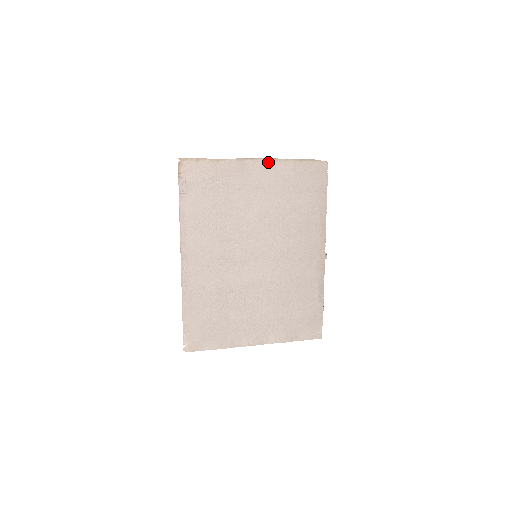
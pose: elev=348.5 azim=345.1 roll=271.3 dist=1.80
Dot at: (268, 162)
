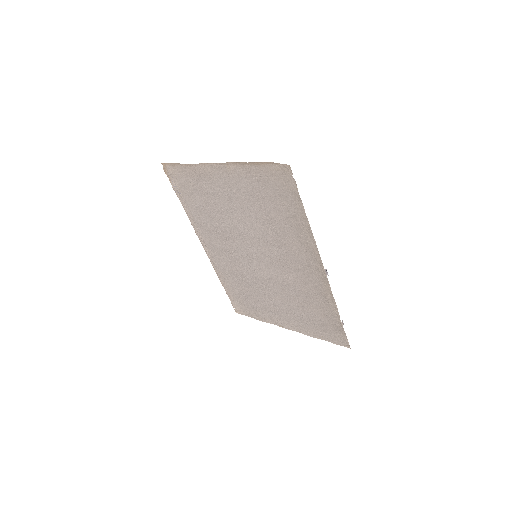
Dot at: (227, 166)
